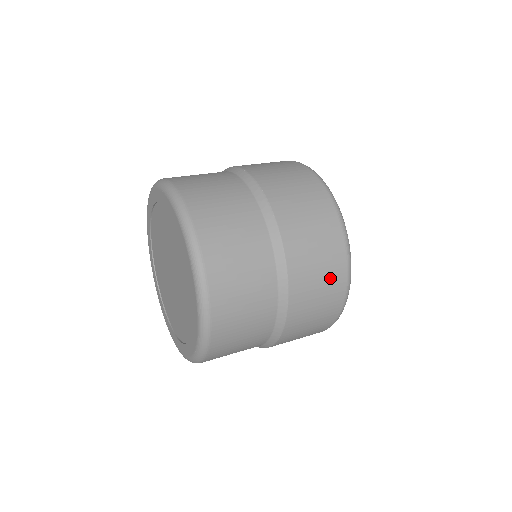
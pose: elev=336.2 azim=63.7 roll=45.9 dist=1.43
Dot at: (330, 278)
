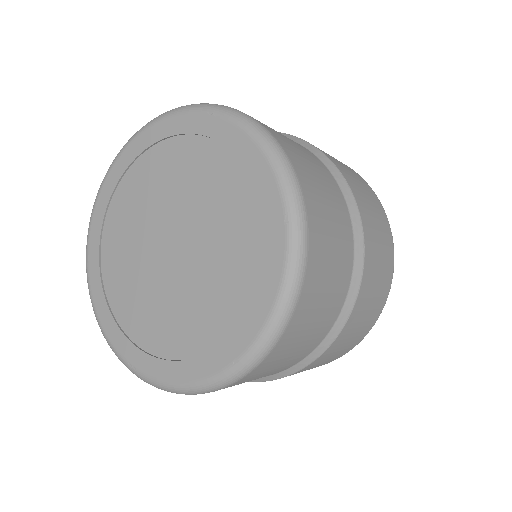
Dot at: (348, 168)
